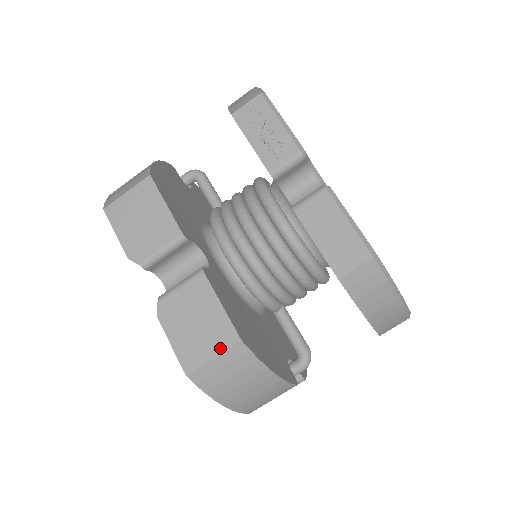
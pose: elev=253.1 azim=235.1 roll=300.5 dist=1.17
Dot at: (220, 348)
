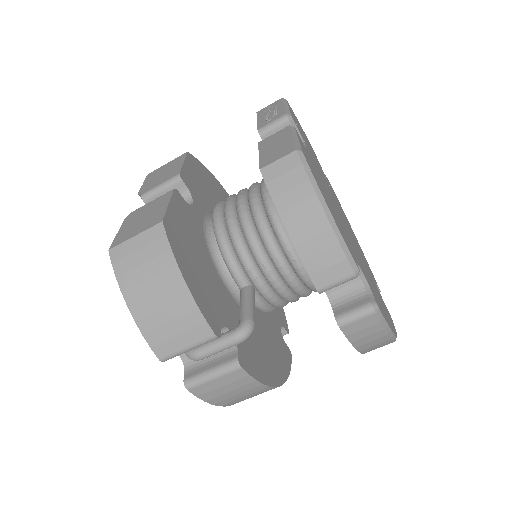
Dot at: (145, 229)
